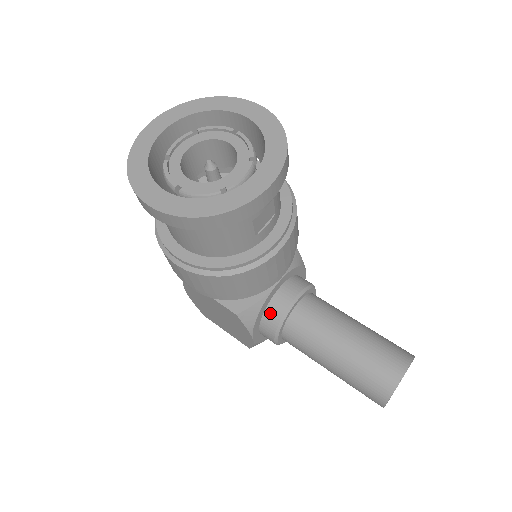
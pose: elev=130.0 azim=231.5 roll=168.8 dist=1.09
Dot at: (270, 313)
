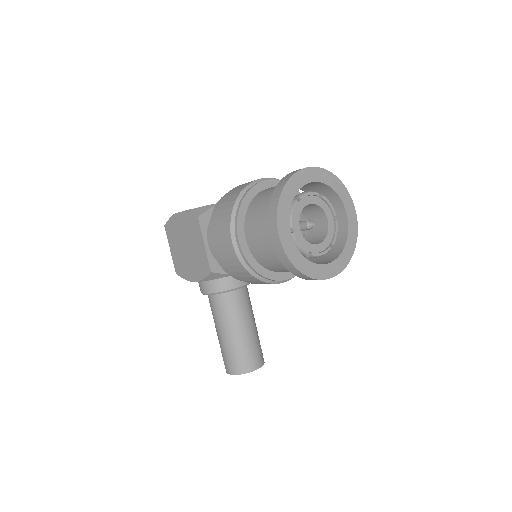
Dot at: (223, 281)
